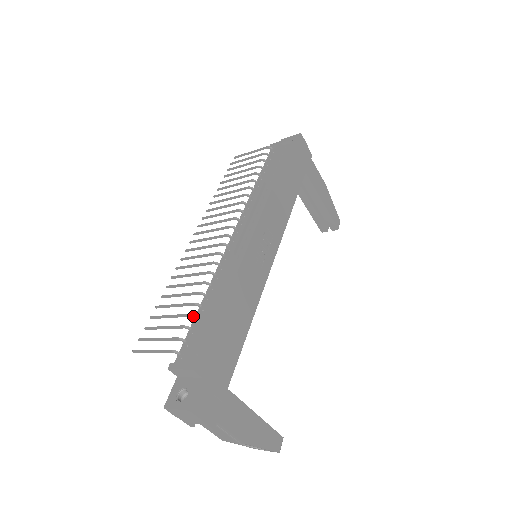
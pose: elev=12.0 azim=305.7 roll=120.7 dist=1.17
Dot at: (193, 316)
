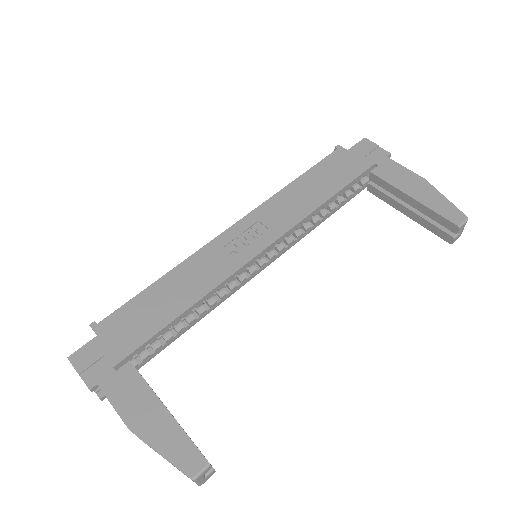
Dot at: occluded
